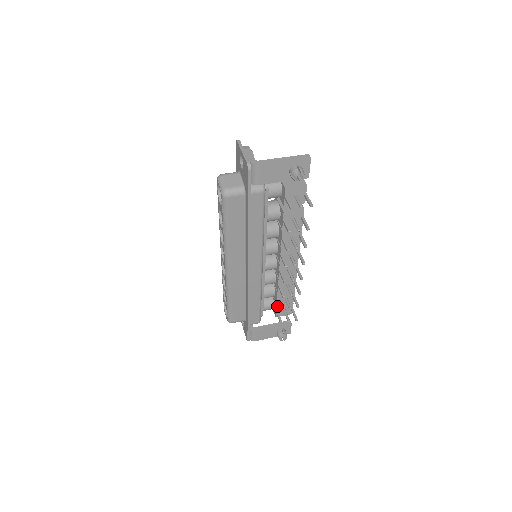
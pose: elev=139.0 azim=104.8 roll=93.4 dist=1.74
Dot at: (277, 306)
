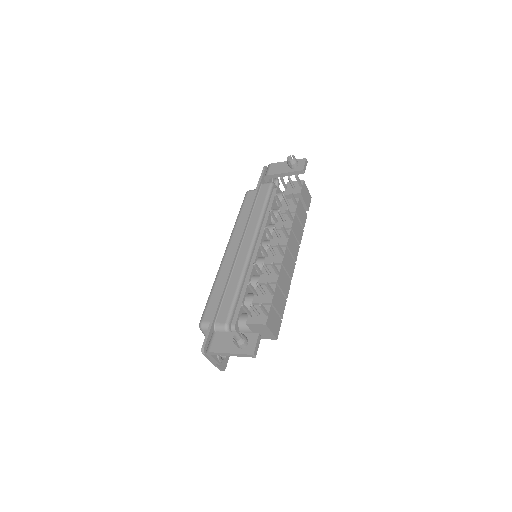
Dot at: occluded
